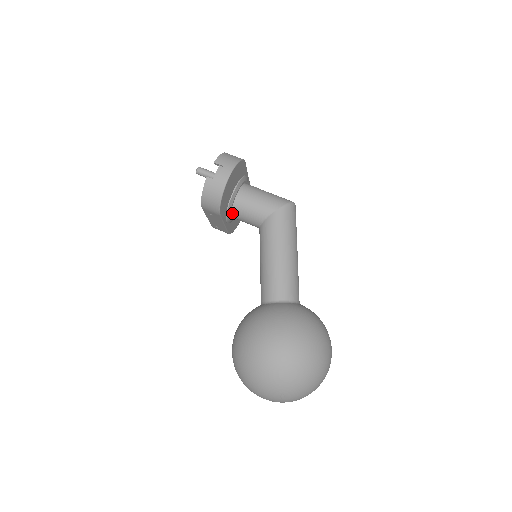
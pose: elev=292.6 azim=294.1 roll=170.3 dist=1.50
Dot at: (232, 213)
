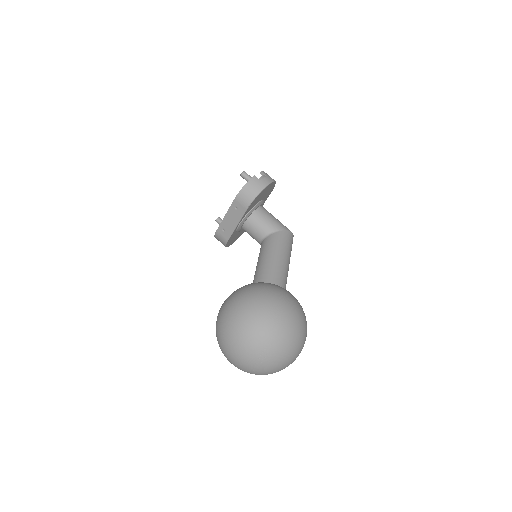
Dot at: (247, 219)
